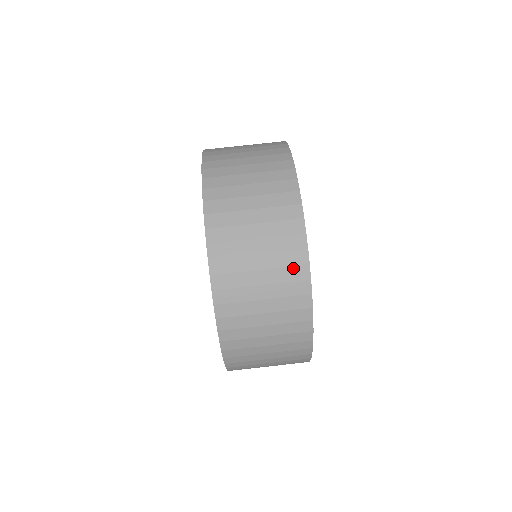
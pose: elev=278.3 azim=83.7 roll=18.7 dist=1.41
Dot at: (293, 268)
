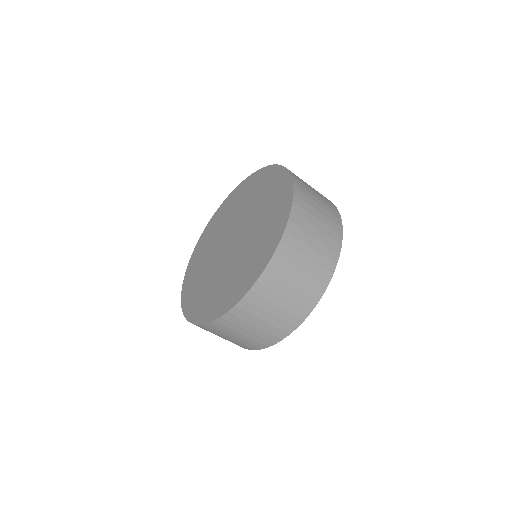
Dot at: (280, 331)
